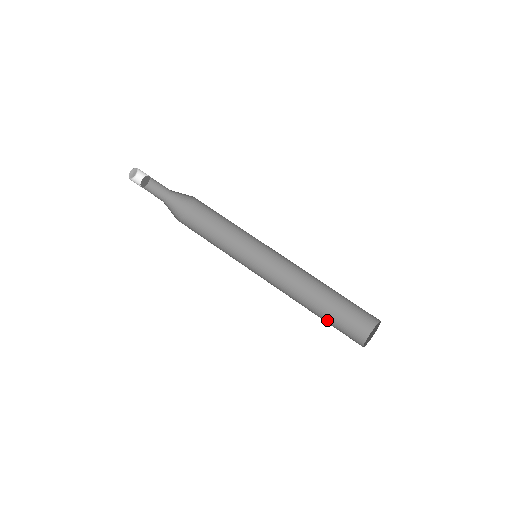
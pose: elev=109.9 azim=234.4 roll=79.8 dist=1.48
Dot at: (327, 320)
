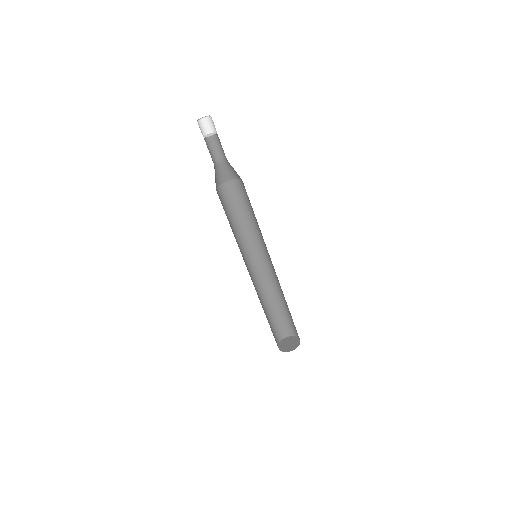
Dot at: (269, 322)
